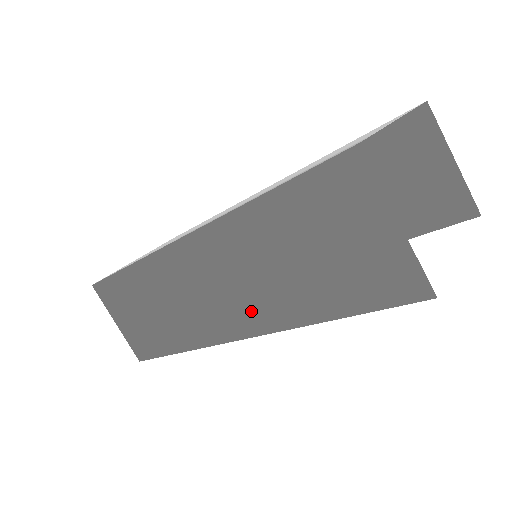
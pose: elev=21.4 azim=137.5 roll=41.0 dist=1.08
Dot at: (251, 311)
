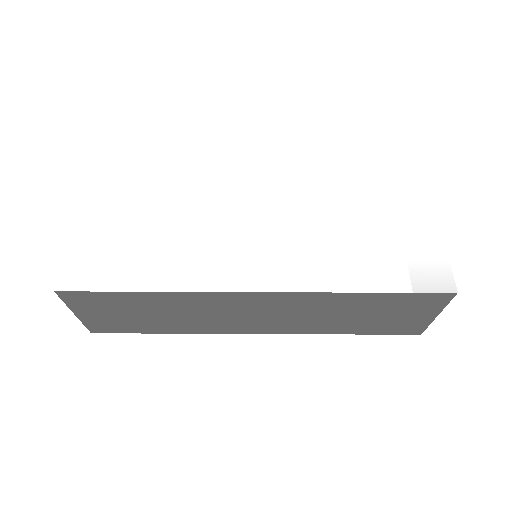
Dot at: (284, 326)
